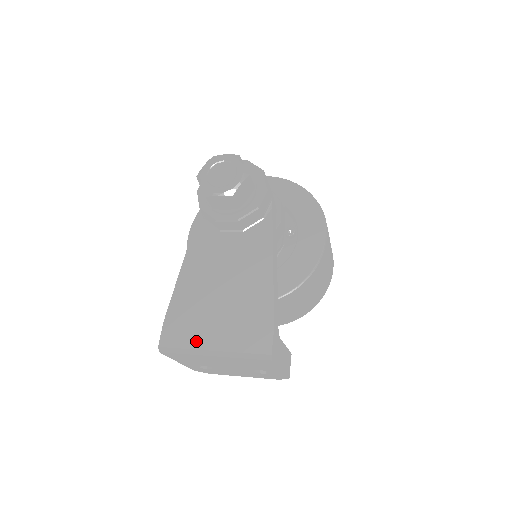
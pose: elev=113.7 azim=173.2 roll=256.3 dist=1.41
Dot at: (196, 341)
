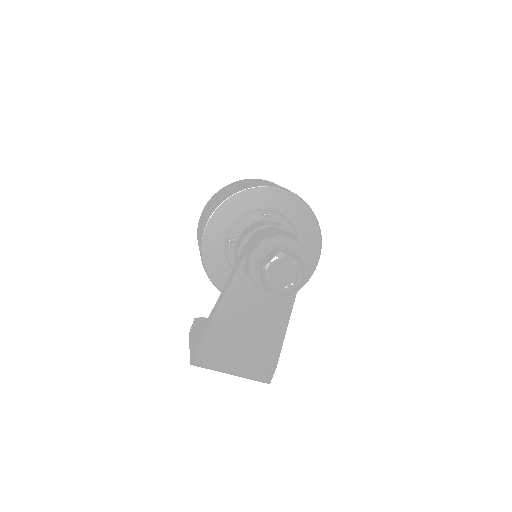
Dot at: (221, 365)
